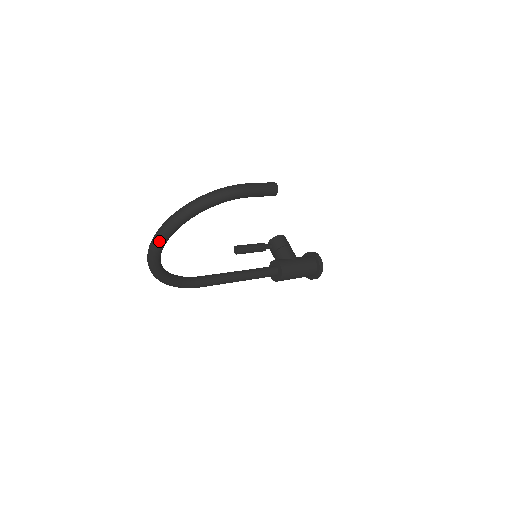
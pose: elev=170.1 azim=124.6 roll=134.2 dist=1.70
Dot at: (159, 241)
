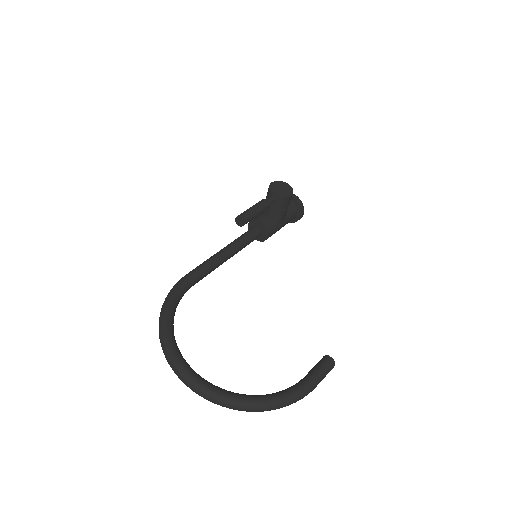
Dot at: (202, 396)
